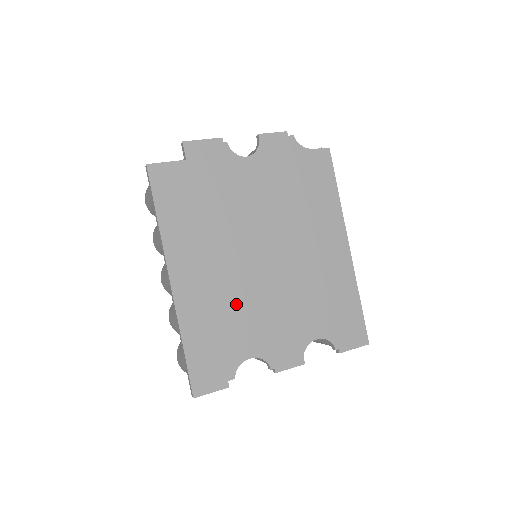
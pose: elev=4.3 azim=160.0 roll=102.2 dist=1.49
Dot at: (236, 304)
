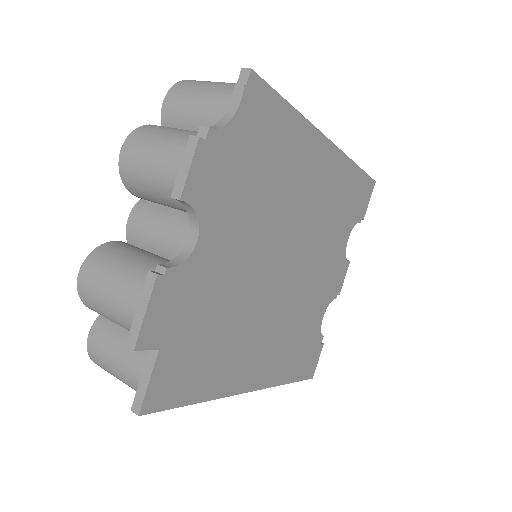
Dot at: (295, 319)
